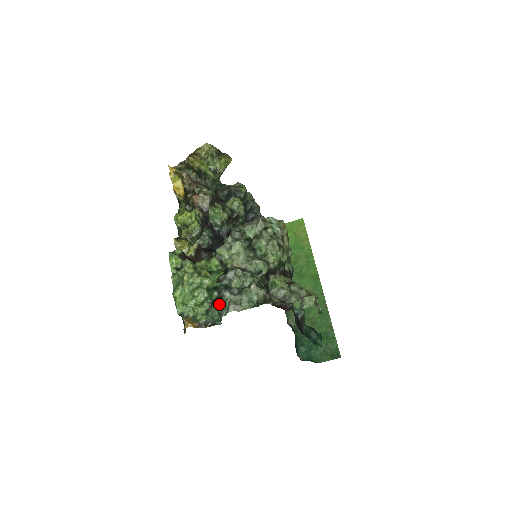
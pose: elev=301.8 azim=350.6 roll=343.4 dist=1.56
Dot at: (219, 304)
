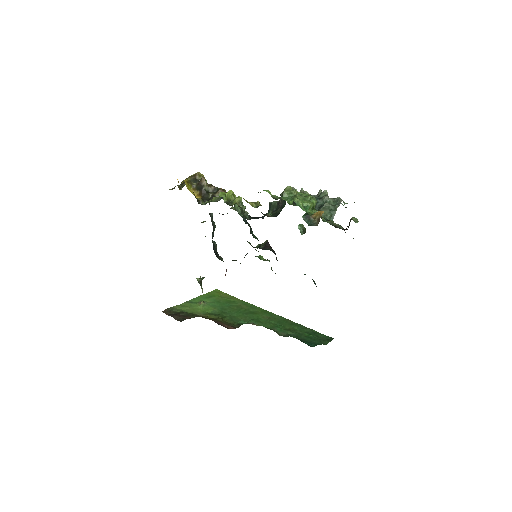
Dot at: (327, 204)
